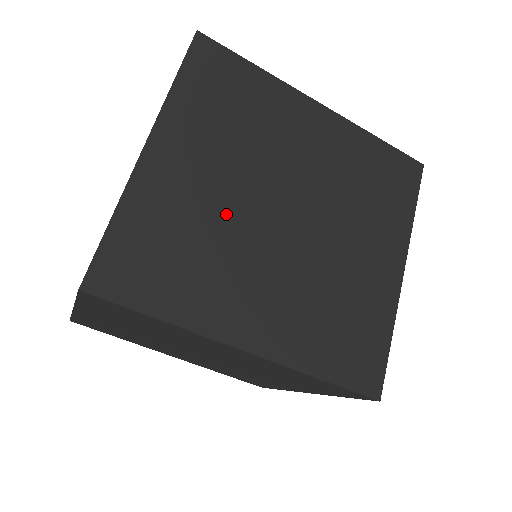
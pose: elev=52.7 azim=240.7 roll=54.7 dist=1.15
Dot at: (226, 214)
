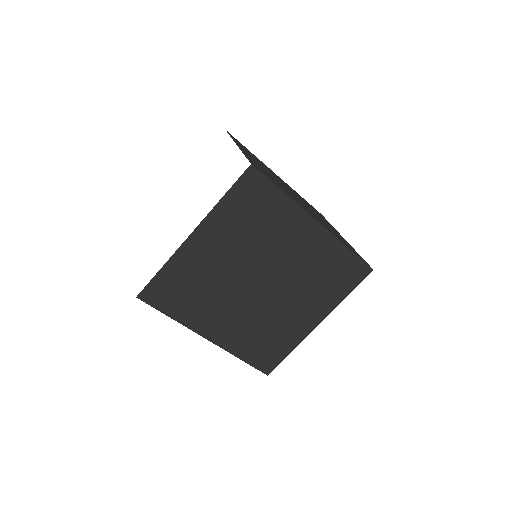
Dot at: (276, 180)
